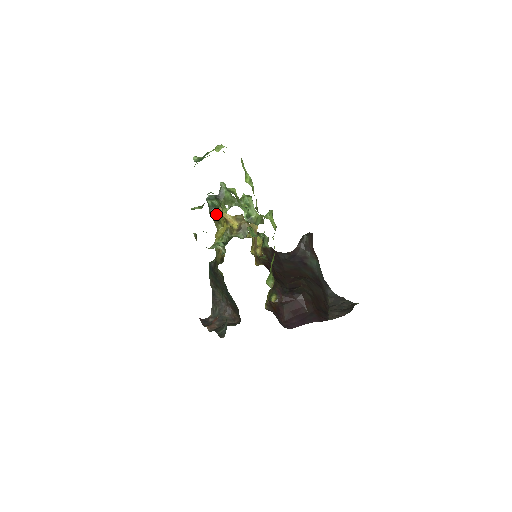
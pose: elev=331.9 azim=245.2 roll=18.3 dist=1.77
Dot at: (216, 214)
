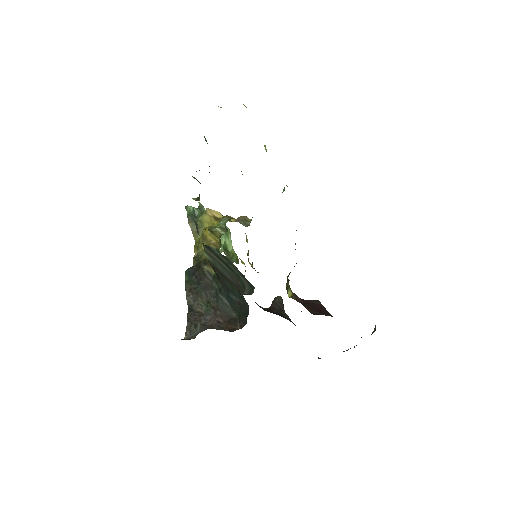
Dot at: (199, 219)
